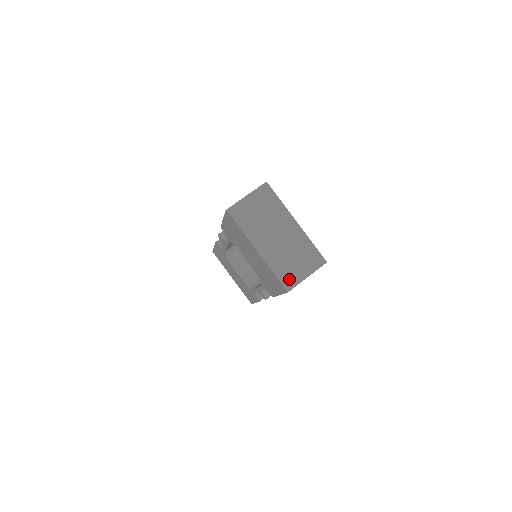
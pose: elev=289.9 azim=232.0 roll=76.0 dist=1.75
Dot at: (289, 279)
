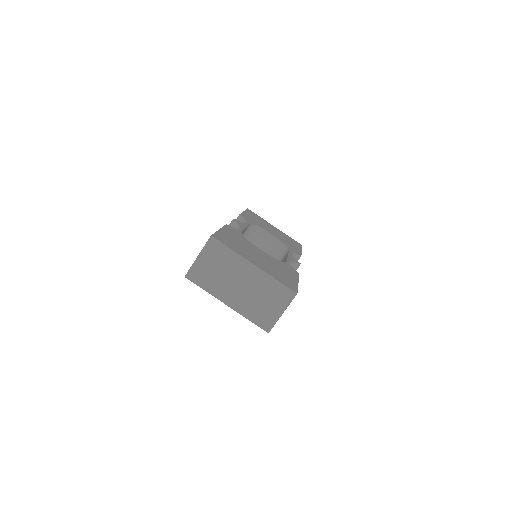
Dot at: (265, 321)
